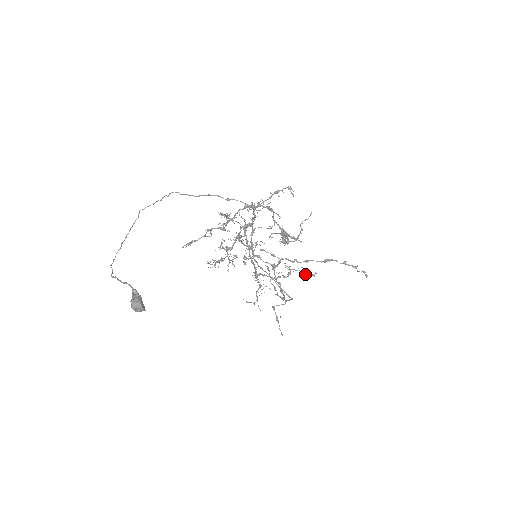
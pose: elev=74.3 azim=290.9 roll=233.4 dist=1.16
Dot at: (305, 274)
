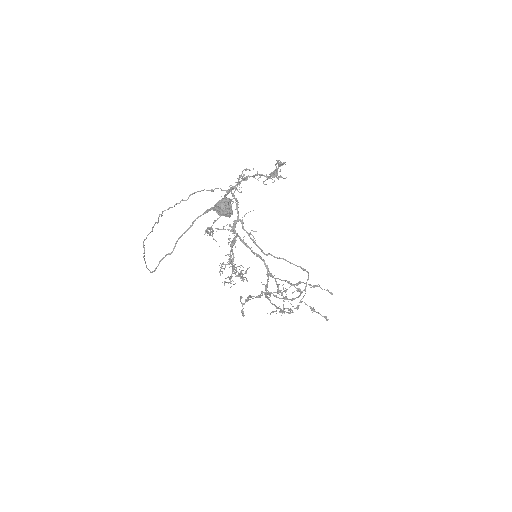
Dot at: occluded
